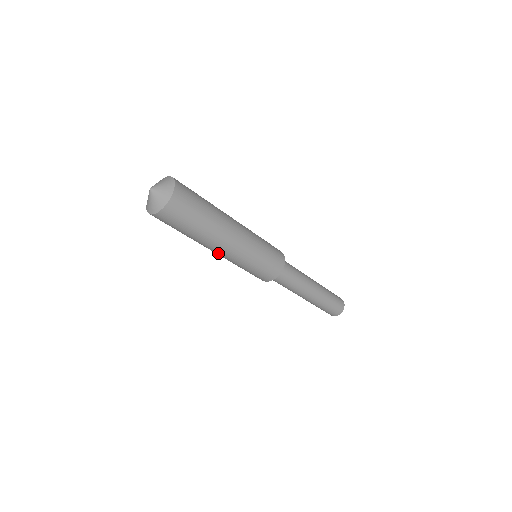
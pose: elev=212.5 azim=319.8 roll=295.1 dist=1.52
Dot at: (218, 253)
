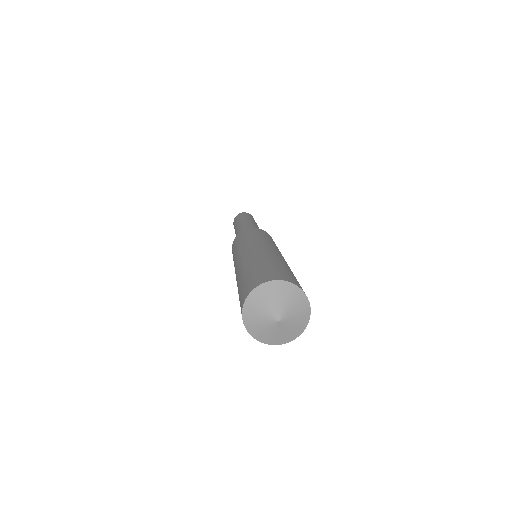
Dot at: occluded
